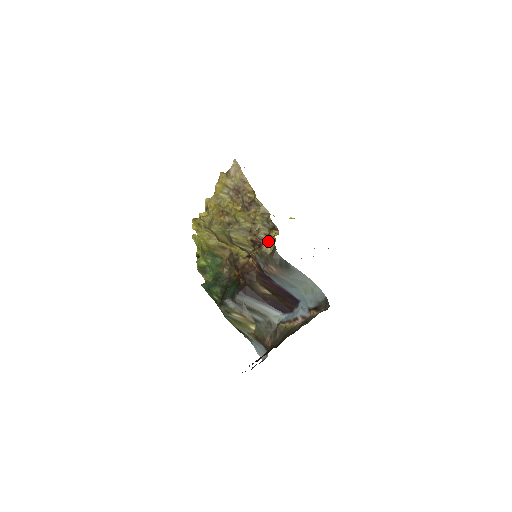
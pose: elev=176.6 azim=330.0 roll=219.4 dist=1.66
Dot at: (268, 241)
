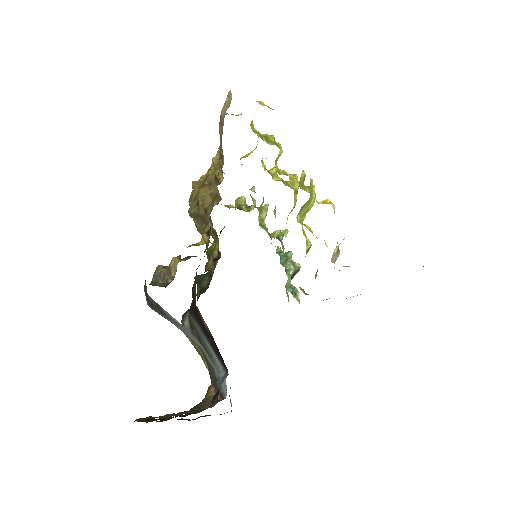
Dot at: occluded
